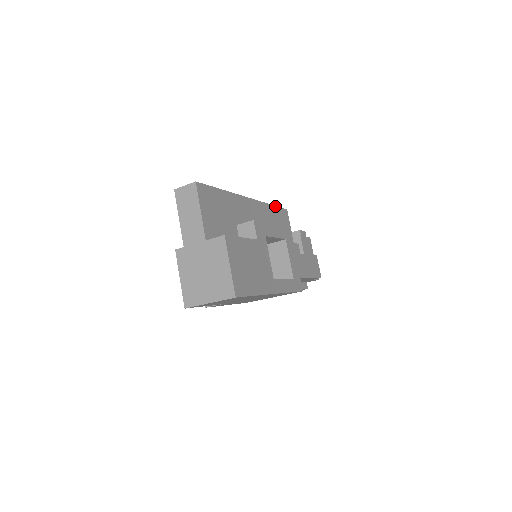
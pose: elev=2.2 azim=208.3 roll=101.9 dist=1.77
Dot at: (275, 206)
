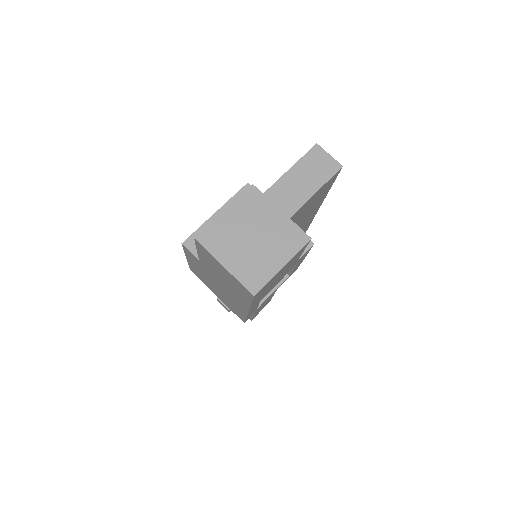
Dot at: occluded
